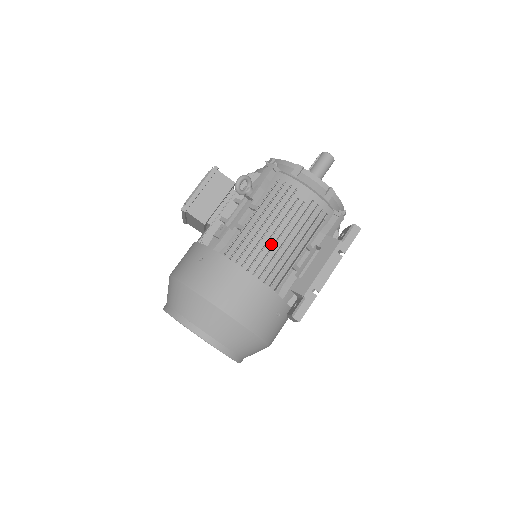
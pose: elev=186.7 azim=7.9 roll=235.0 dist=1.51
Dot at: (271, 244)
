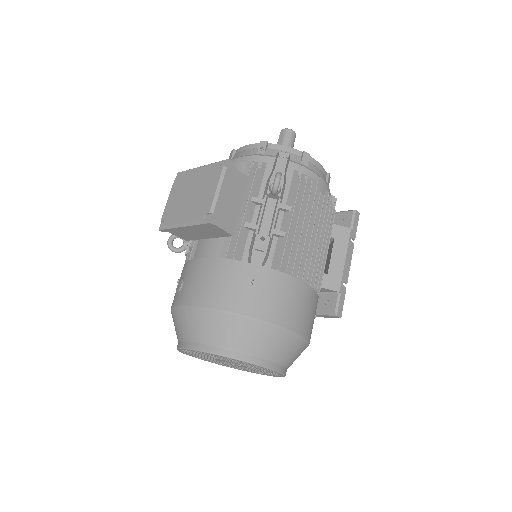
Dot at: (308, 246)
